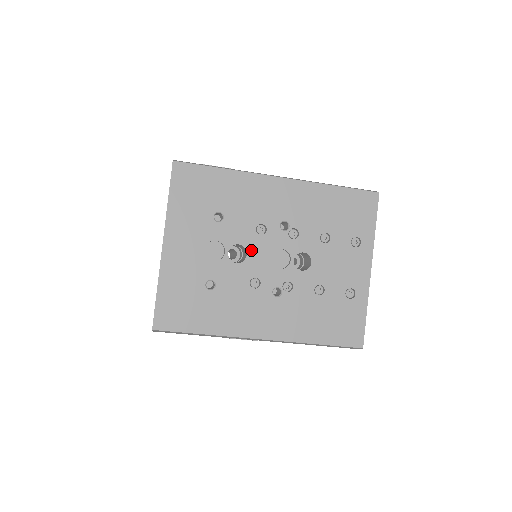
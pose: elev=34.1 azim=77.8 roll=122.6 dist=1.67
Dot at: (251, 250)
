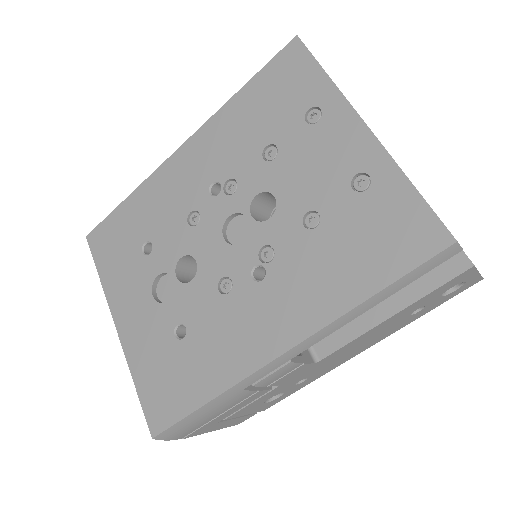
Dot at: (197, 251)
